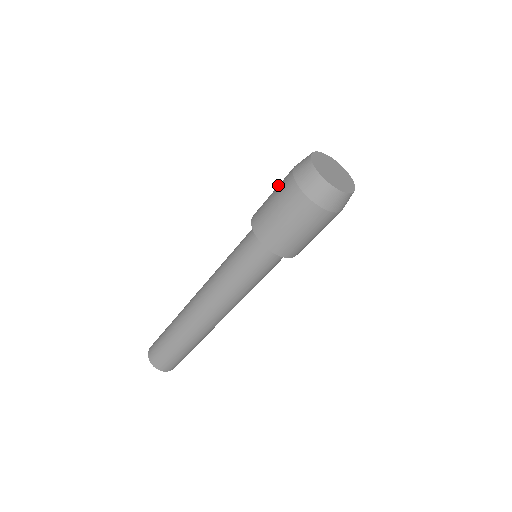
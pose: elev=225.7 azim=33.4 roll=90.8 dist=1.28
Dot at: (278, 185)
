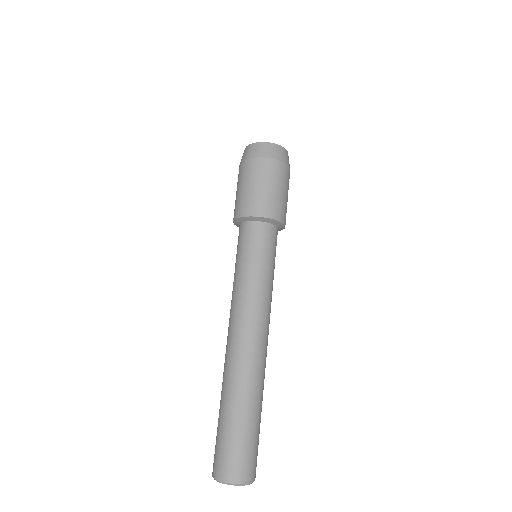
Dot at: occluded
